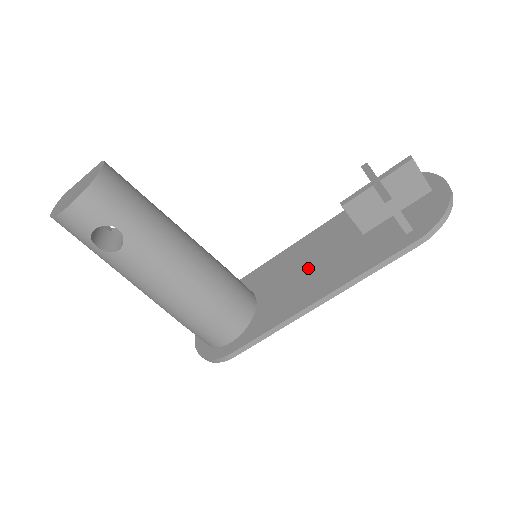
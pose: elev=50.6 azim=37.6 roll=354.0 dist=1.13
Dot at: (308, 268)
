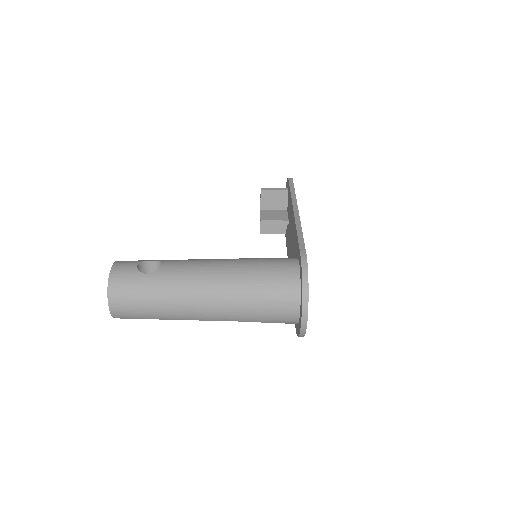
Dot at: (291, 244)
